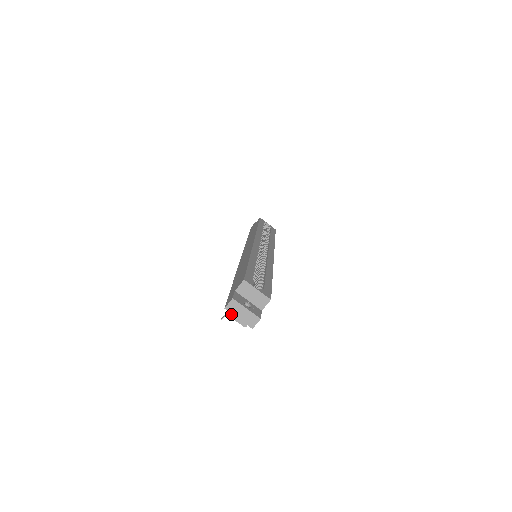
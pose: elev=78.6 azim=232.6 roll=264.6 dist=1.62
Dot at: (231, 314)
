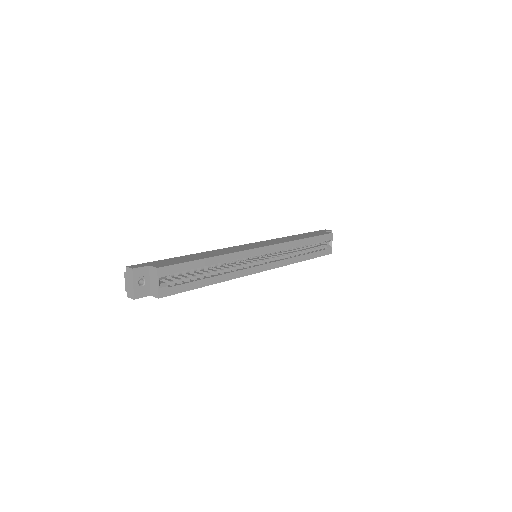
Dot at: (126, 274)
